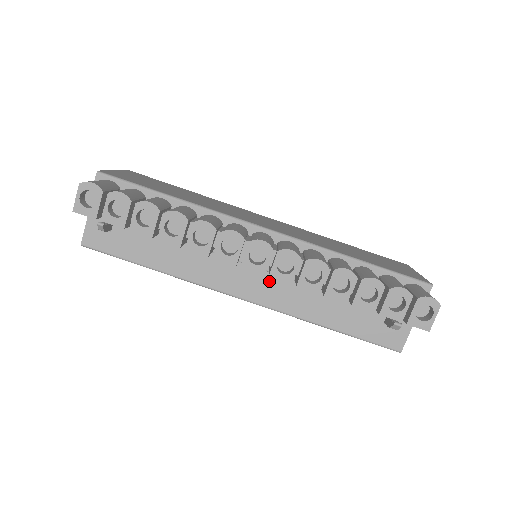
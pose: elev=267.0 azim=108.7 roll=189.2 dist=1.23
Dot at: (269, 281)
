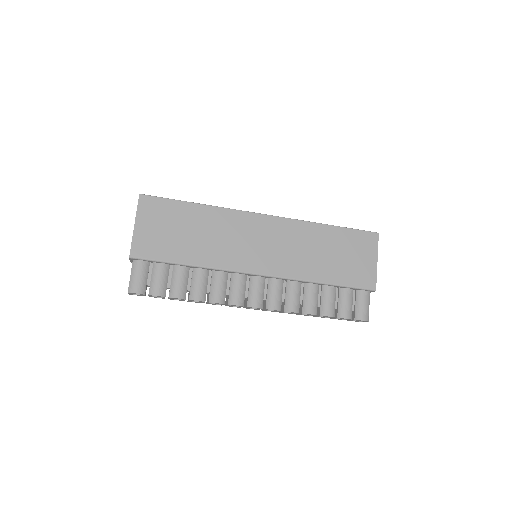
Dot at: occluded
